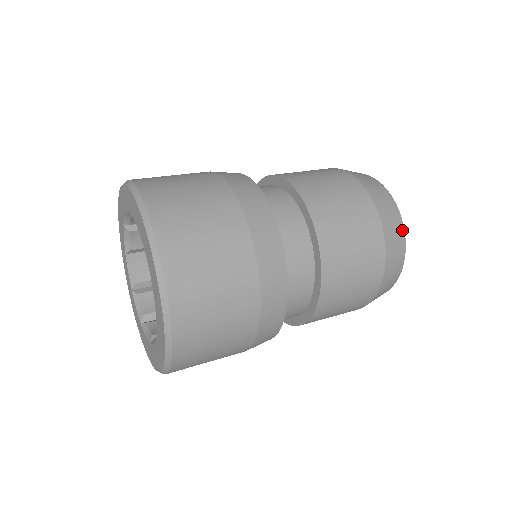
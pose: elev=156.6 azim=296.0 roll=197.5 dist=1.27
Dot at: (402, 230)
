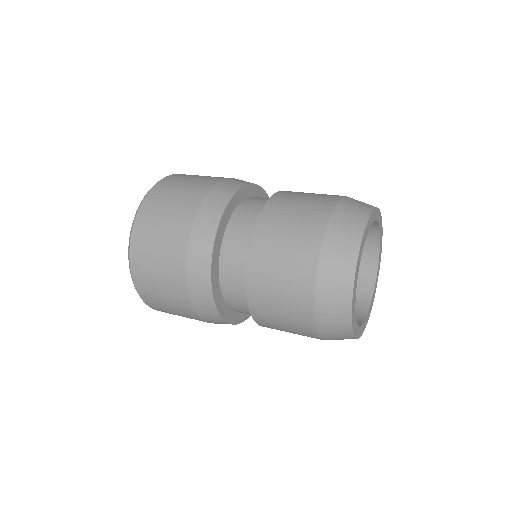
Dot at: (364, 220)
